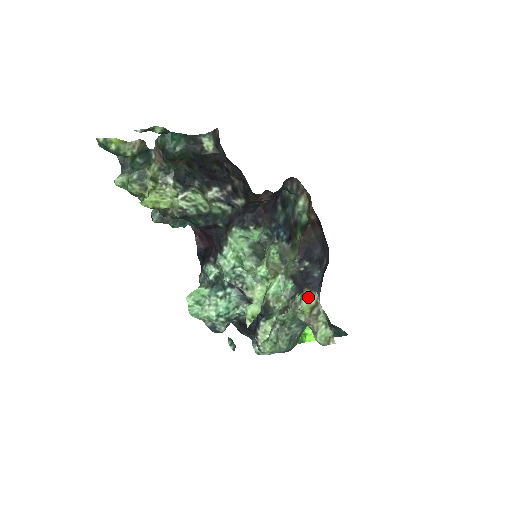
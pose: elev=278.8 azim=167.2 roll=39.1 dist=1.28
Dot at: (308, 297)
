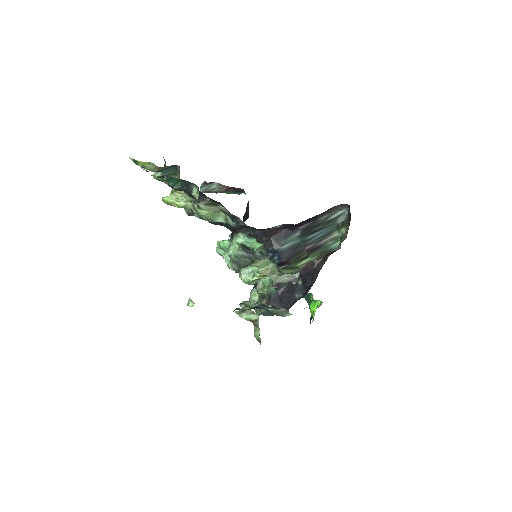
Dot at: (249, 314)
